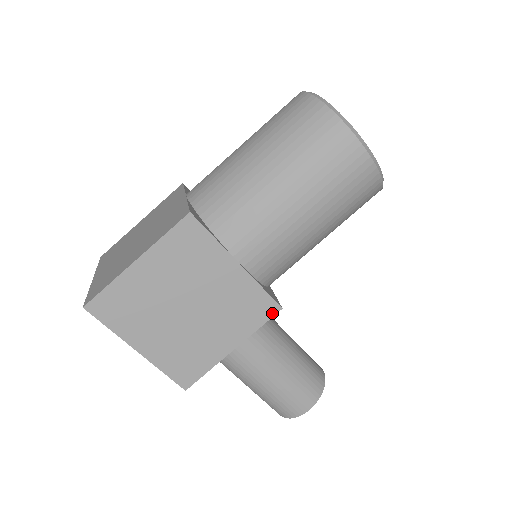
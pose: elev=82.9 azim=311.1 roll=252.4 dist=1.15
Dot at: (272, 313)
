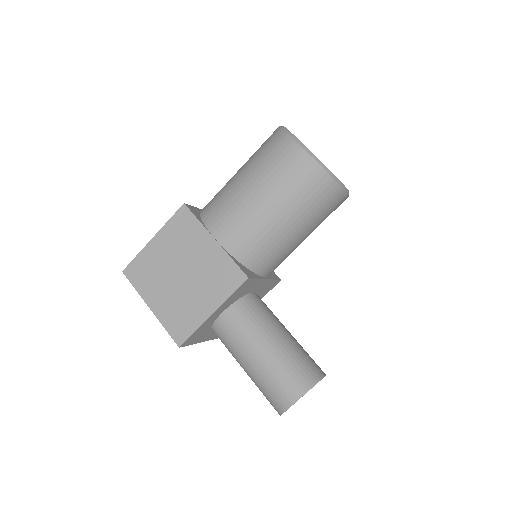
Dot at: (241, 282)
